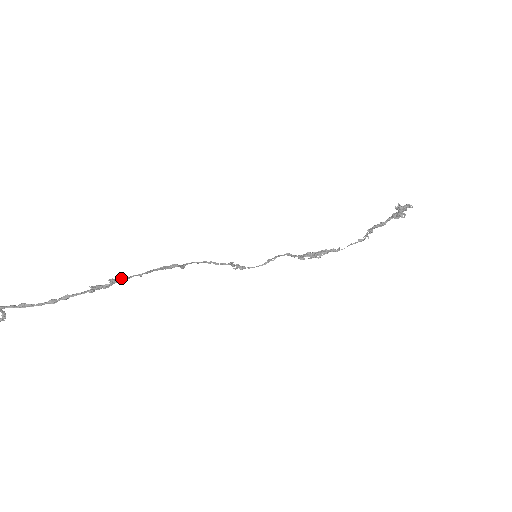
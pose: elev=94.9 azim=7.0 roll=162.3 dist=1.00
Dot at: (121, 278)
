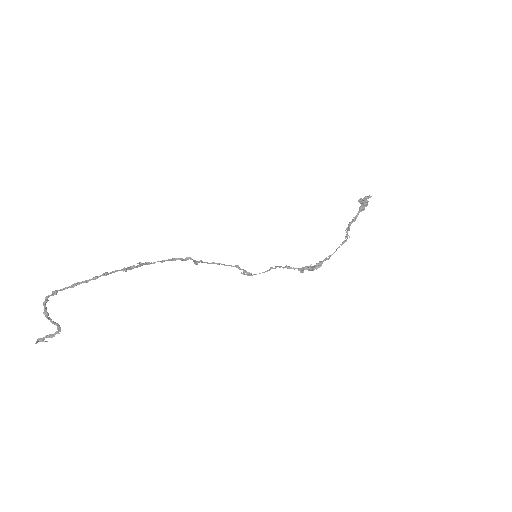
Dot at: (146, 262)
